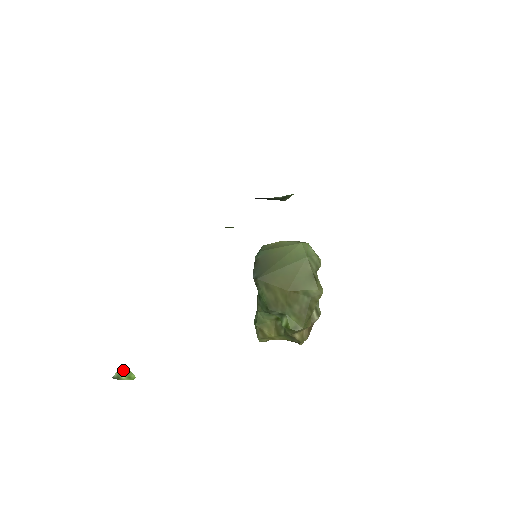
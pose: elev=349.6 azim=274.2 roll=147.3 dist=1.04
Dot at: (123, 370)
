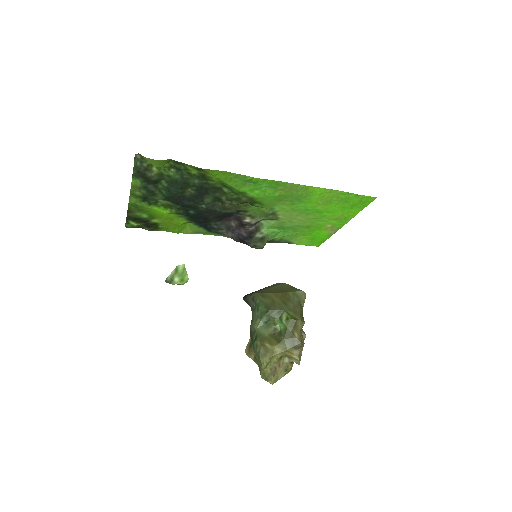
Dot at: (179, 268)
